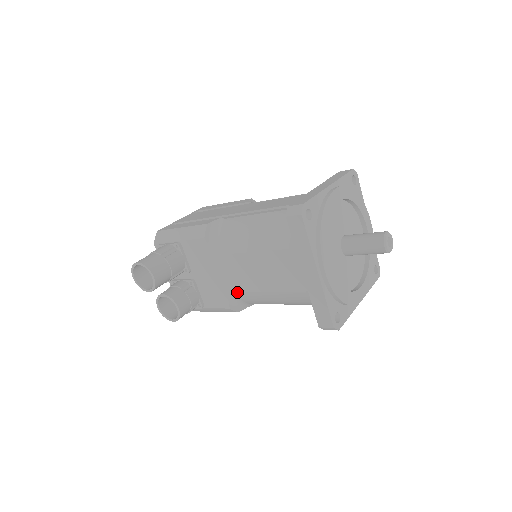
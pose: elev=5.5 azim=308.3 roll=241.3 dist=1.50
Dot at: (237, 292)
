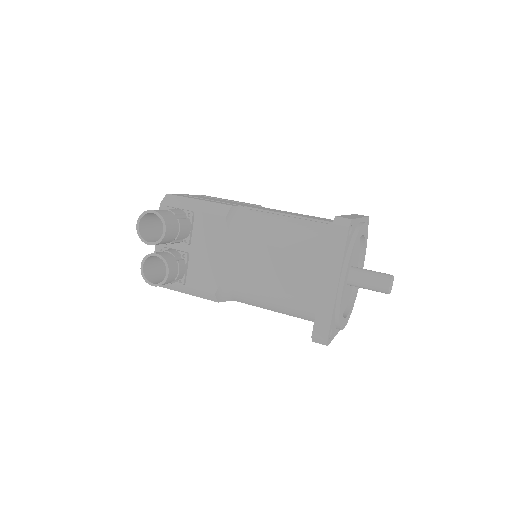
Dot at: (233, 280)
